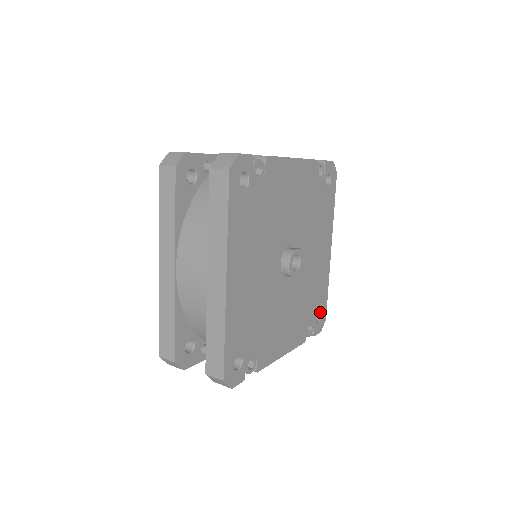
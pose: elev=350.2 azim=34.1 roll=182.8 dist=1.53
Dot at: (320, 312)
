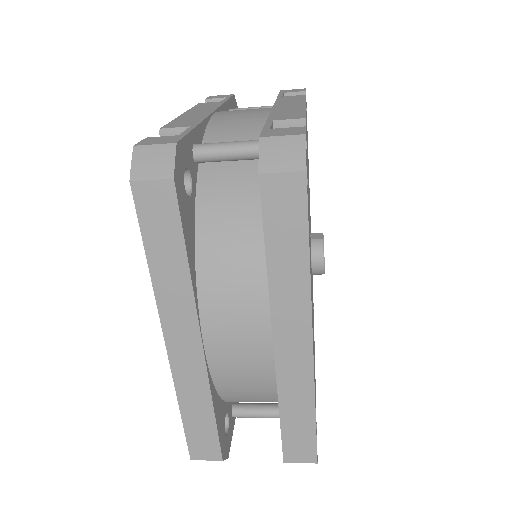
Dot at: occluded
